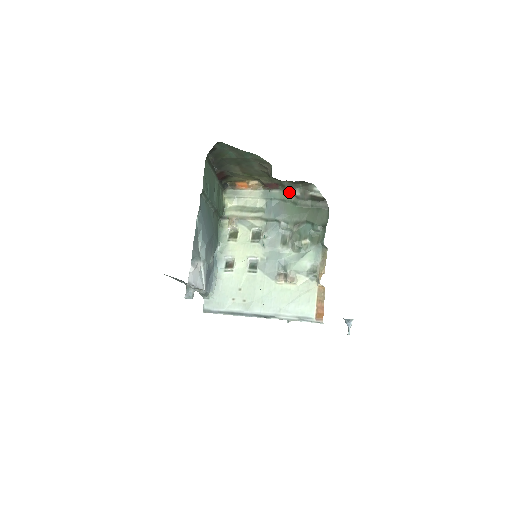
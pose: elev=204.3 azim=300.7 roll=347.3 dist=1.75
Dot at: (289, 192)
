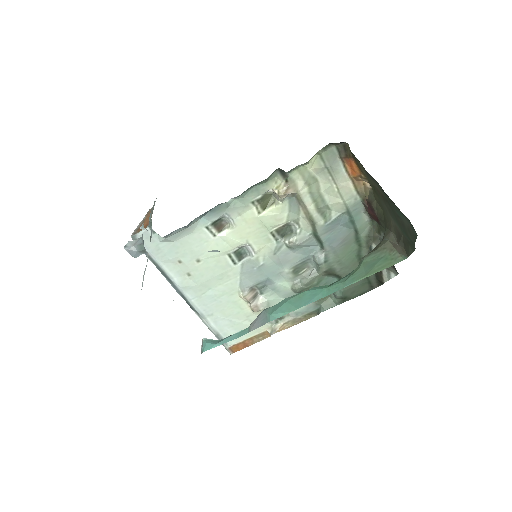
Dot at: (373, 238)
